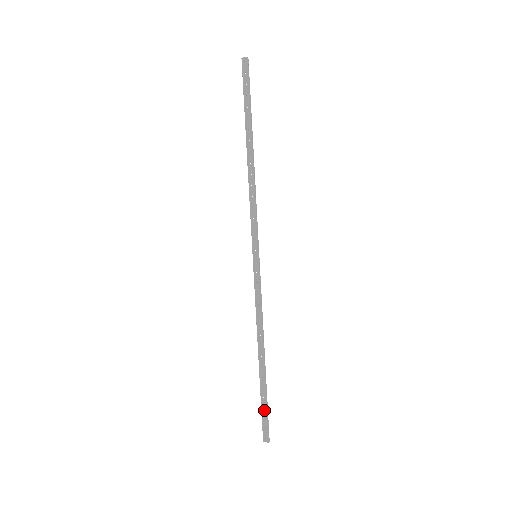
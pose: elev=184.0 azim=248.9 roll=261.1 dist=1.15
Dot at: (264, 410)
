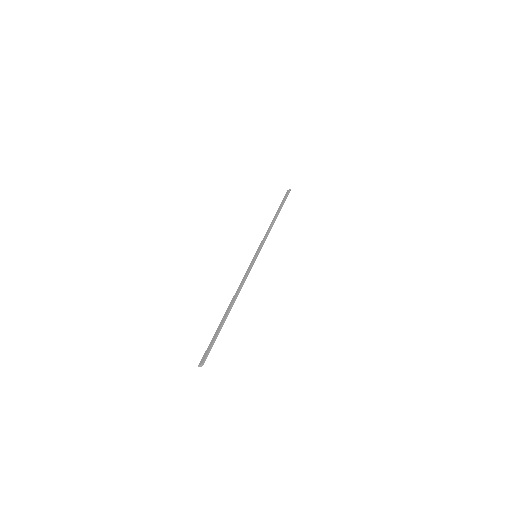
Dot at: (212, 340)
